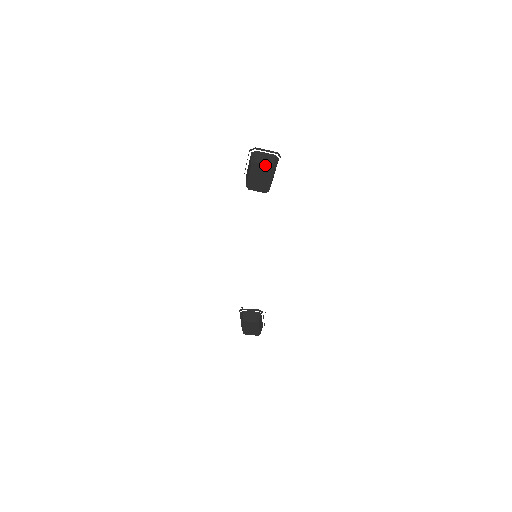
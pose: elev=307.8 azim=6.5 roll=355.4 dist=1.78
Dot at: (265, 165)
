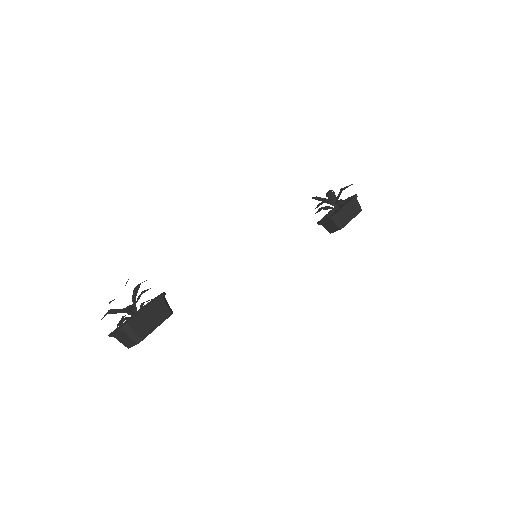
Dot at: (134, 345)
